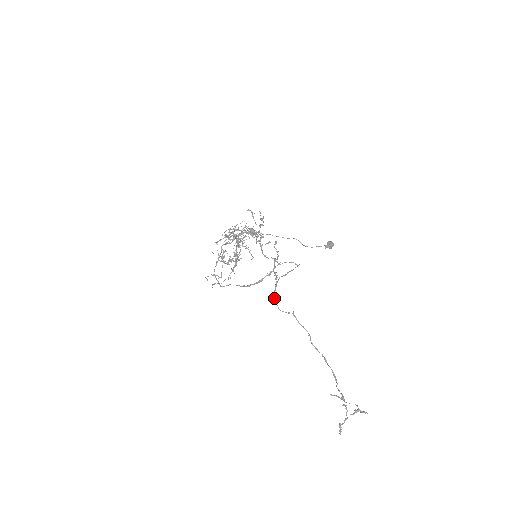
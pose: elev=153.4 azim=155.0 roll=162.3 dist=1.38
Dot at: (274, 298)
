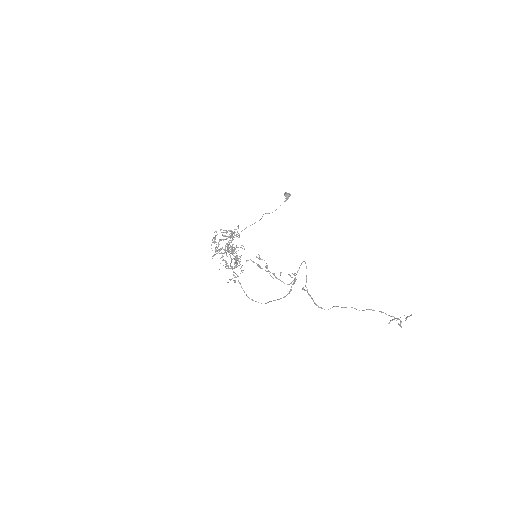
Dot at: occluded
